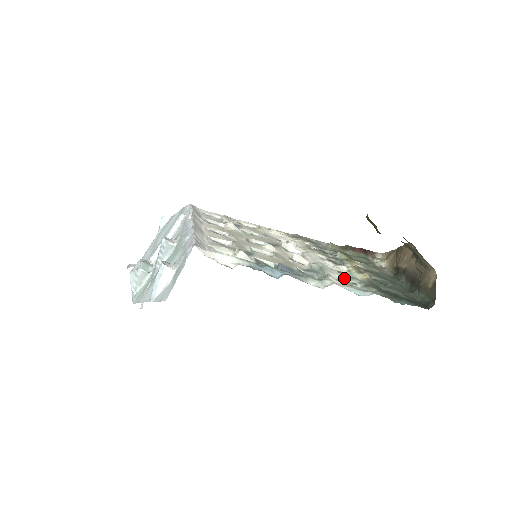
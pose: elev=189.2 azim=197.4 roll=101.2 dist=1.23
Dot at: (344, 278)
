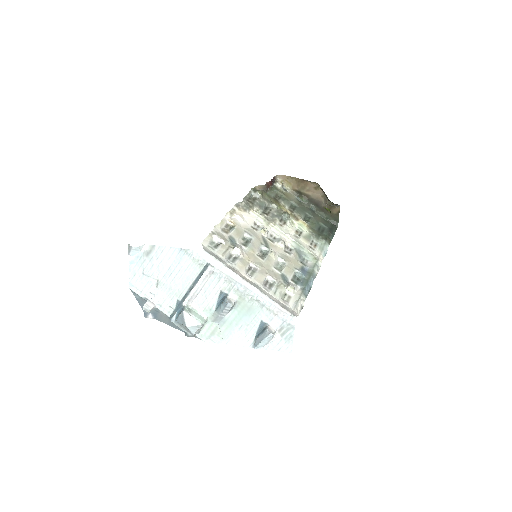
Dot at: (309, 242)
